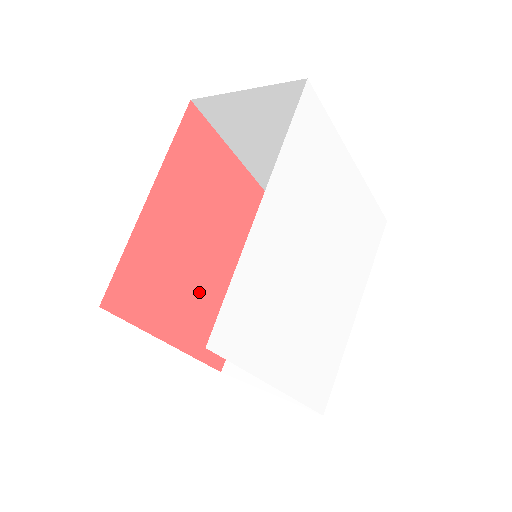
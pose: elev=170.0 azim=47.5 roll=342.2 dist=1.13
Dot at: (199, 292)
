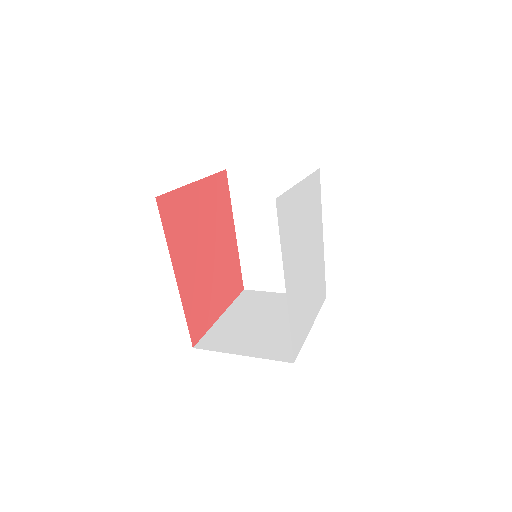
Dot at: (218, 276)
